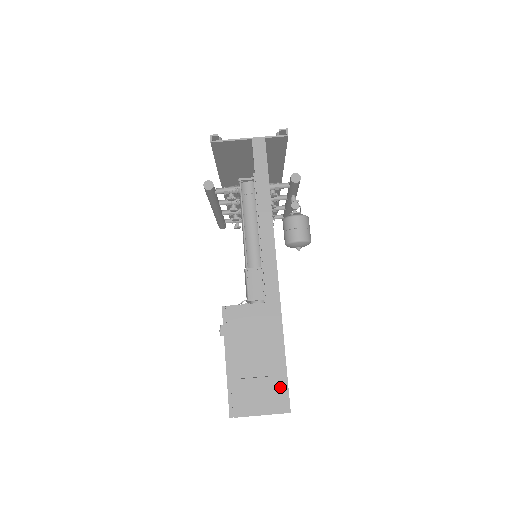
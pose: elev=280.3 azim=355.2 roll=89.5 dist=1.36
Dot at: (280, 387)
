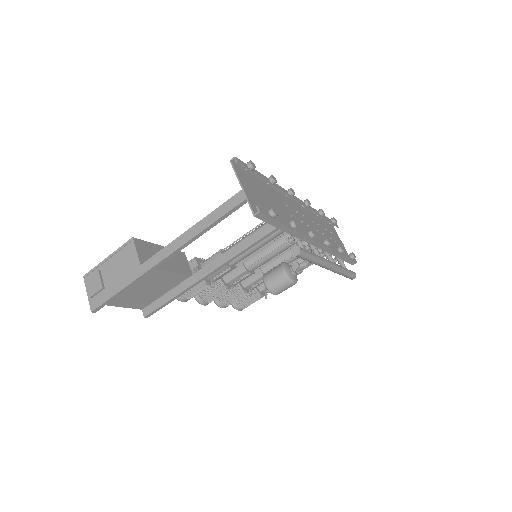
Dot at: (101, 299)
